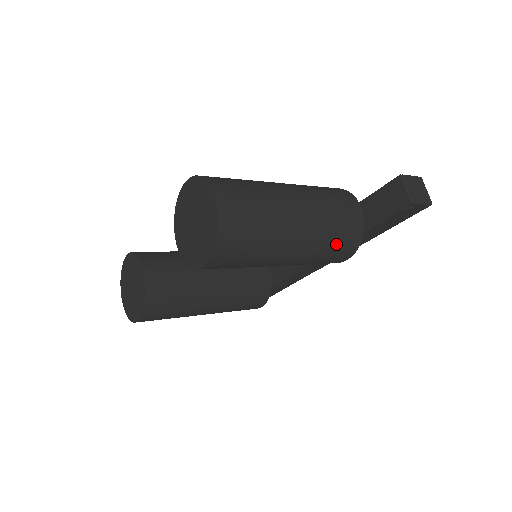
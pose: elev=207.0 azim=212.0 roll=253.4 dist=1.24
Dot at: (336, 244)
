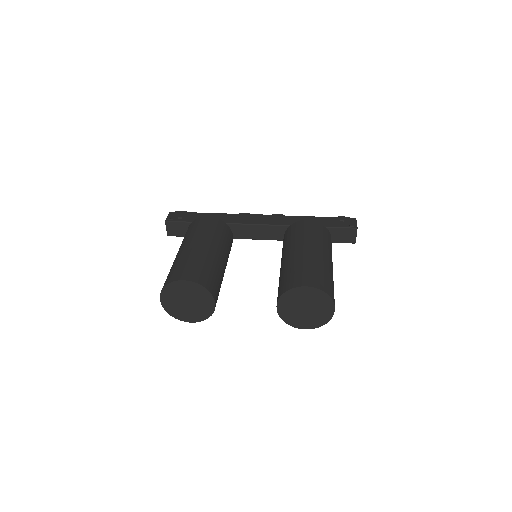
Dot at: occluded
